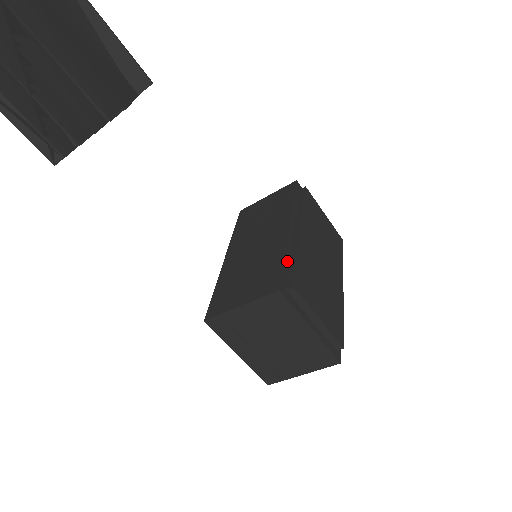
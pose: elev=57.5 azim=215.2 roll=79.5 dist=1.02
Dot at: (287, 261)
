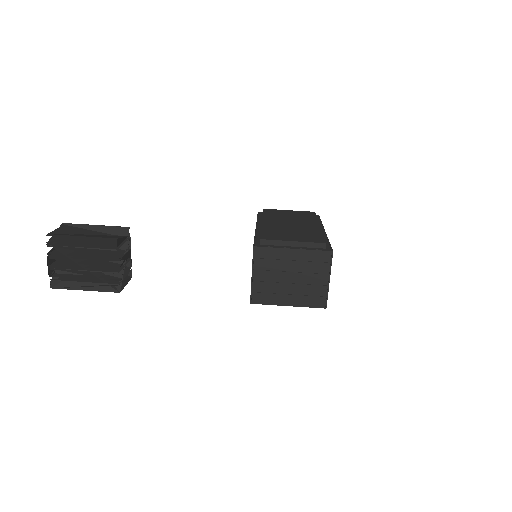
Dot at: (258, 237)
